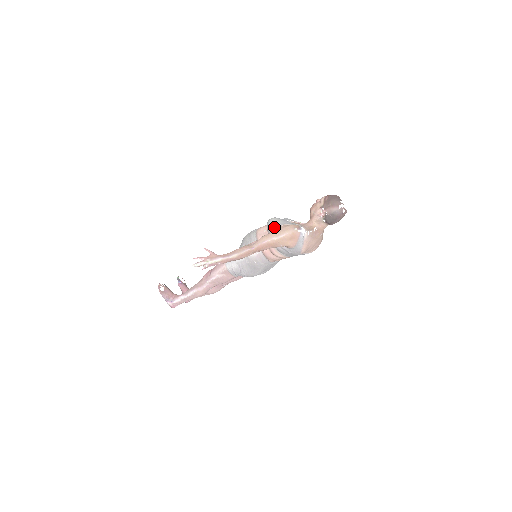
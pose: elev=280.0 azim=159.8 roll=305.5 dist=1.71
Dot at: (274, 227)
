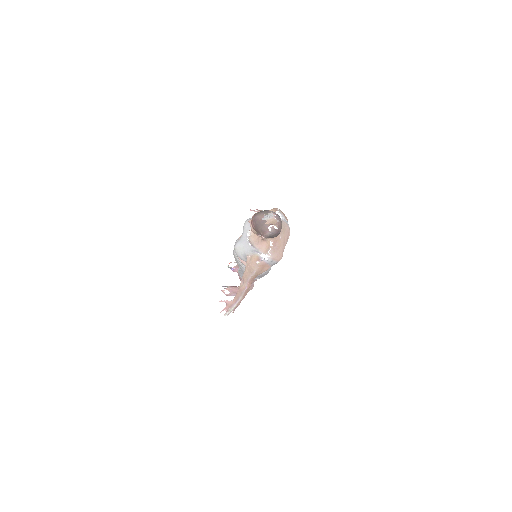
Dot at: (243, 259)
